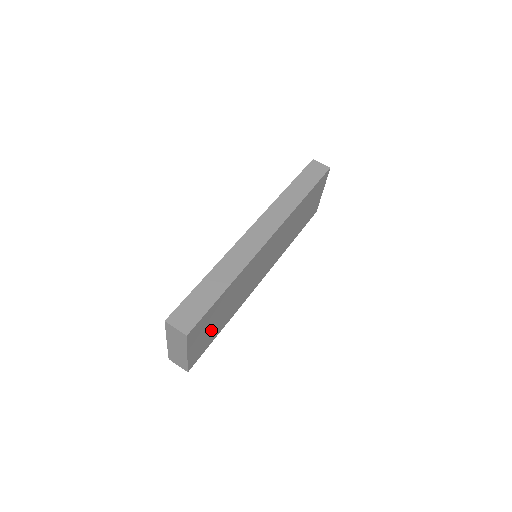
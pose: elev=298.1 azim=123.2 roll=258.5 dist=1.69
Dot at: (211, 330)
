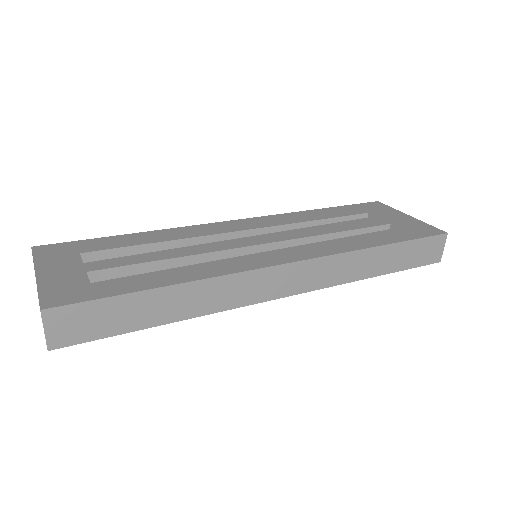
Dot at: occluded
